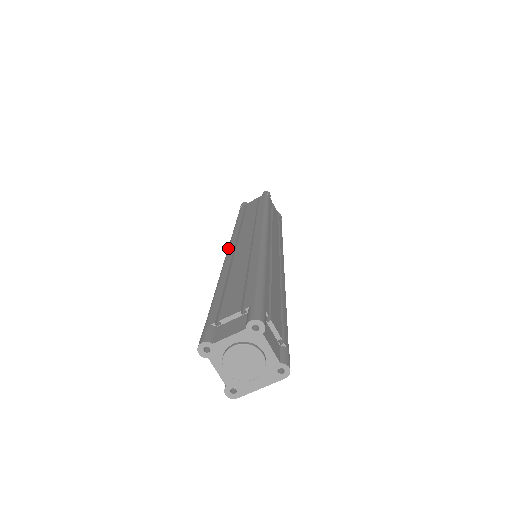
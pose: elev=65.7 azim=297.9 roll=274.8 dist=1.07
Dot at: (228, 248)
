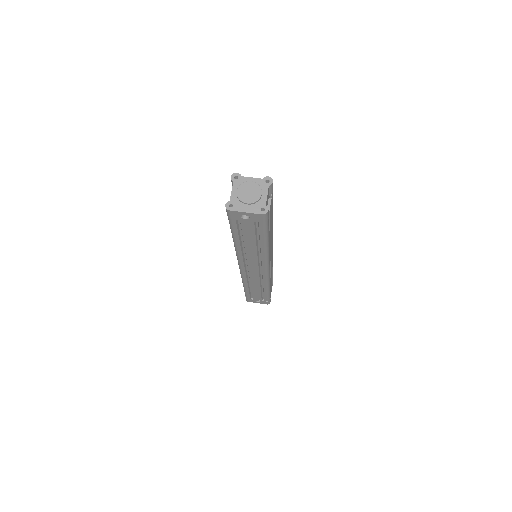
Dot at: occluded
